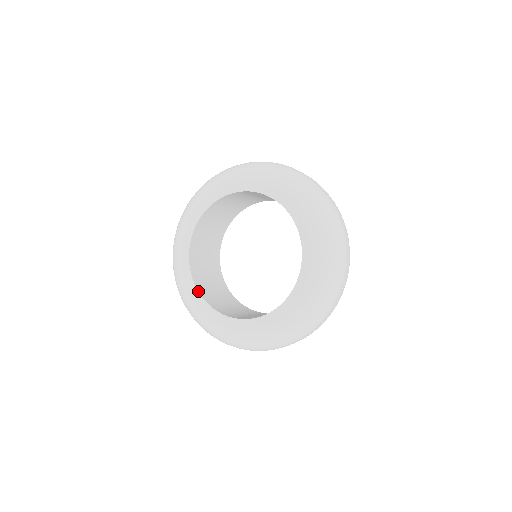
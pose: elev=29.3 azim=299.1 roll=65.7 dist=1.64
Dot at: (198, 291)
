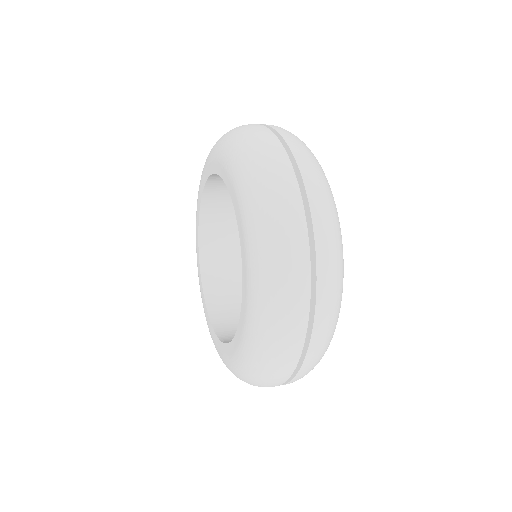
Dot at: (220, 340)
